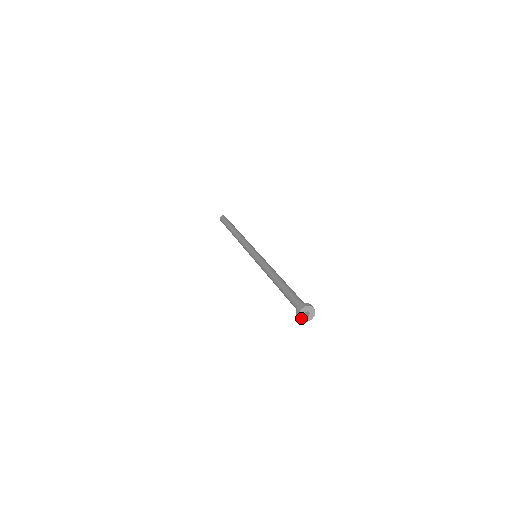
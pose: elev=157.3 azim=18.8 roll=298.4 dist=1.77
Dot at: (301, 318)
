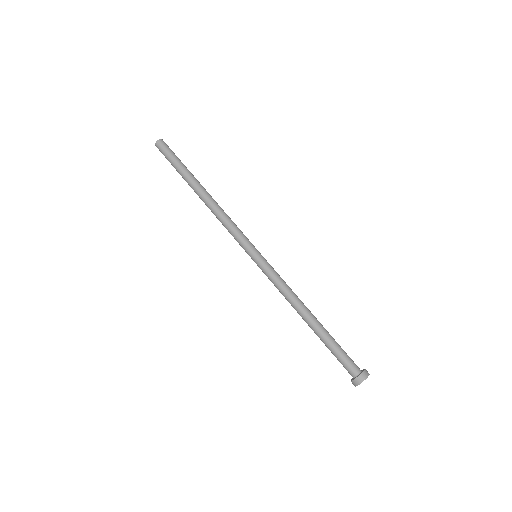
Dot at: occluded
